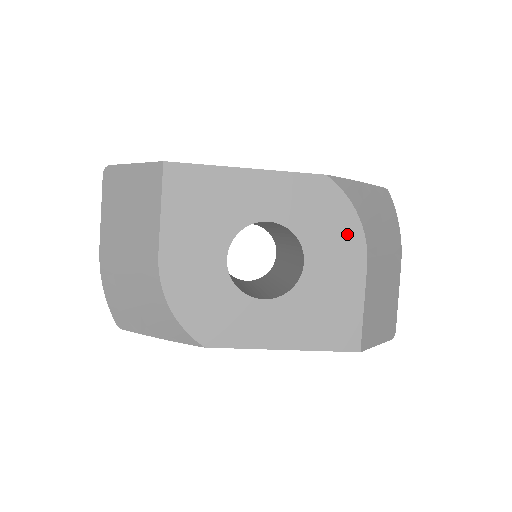
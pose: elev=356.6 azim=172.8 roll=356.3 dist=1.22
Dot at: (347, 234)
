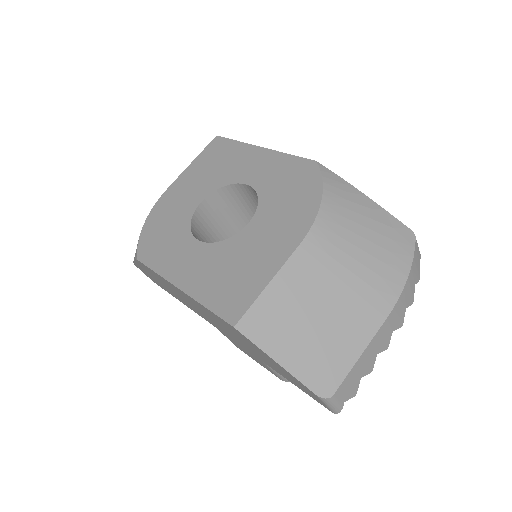
Dot at: (301, 211)
